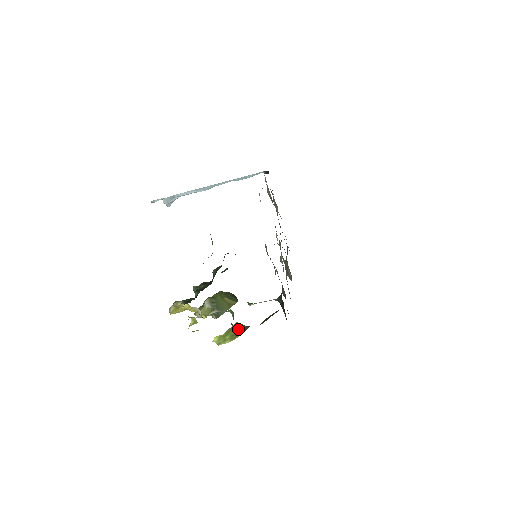
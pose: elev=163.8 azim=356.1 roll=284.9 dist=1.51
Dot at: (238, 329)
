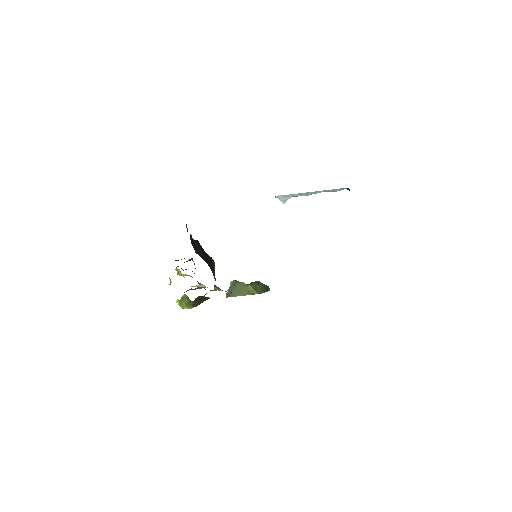
Dot at: (189, 301)
